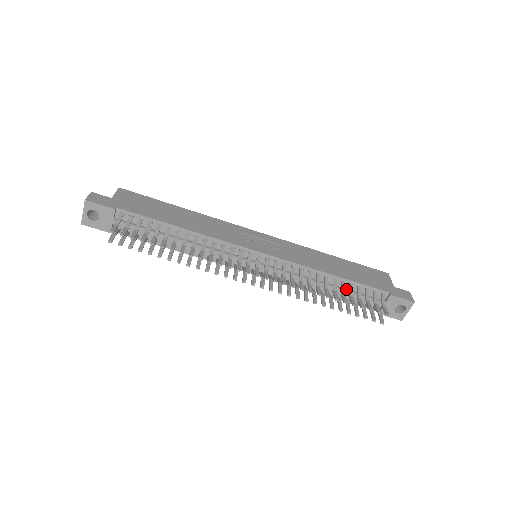
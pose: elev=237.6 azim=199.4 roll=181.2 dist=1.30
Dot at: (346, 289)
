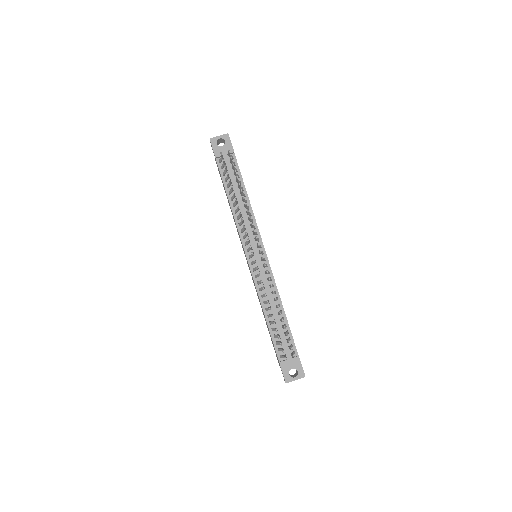
Dot at: (280, 325)
